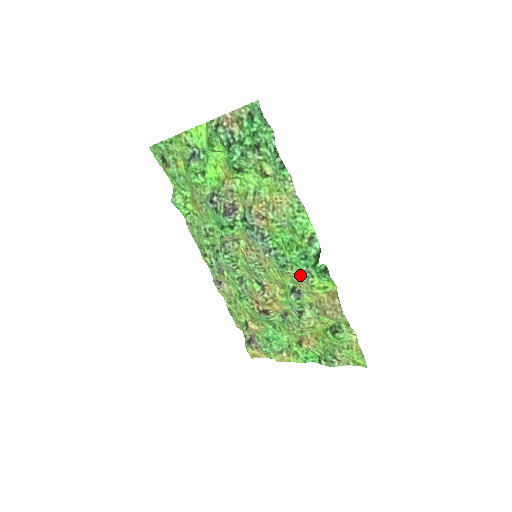
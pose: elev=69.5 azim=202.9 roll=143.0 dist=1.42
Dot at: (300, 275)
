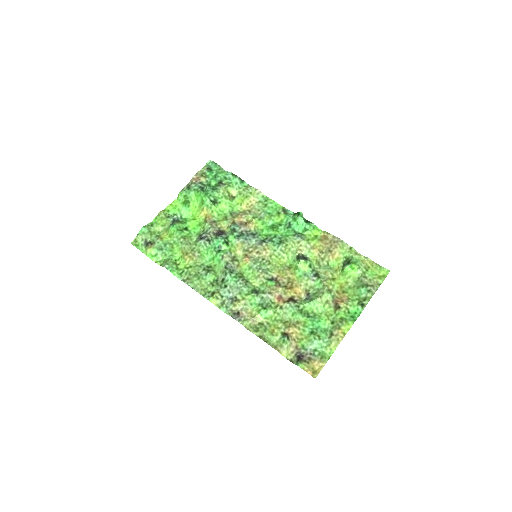
Dot at: (295, 239)
